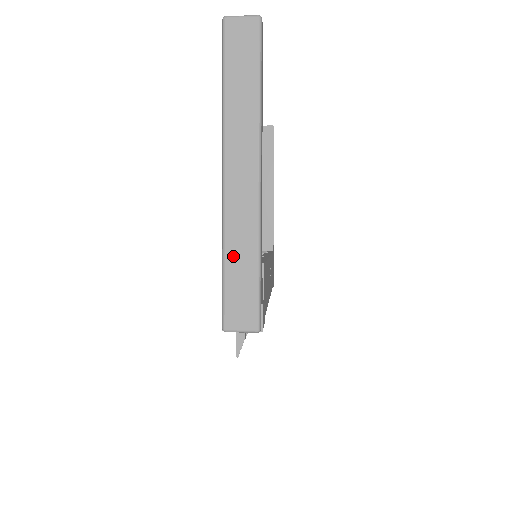
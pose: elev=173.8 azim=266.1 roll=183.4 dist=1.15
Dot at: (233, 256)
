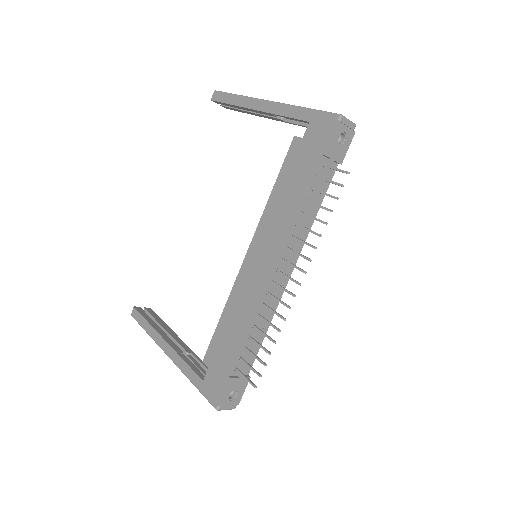
Dot at: occluded
